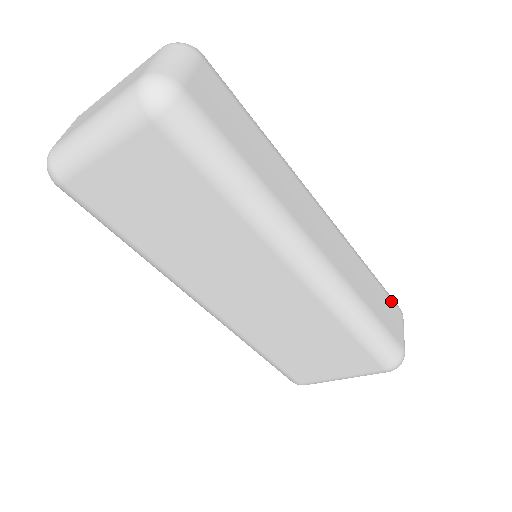
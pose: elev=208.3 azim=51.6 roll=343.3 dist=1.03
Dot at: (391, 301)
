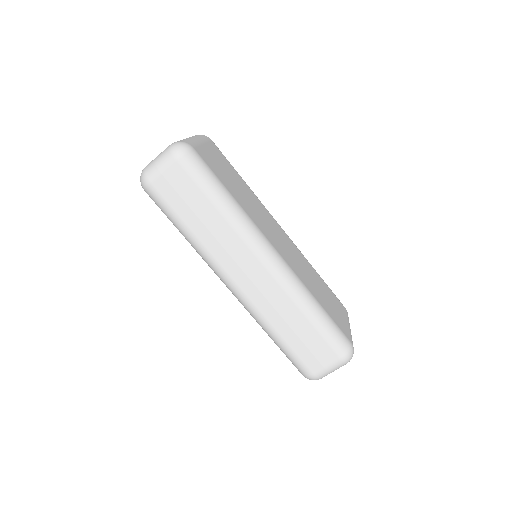
Dot at: (327, 344)
